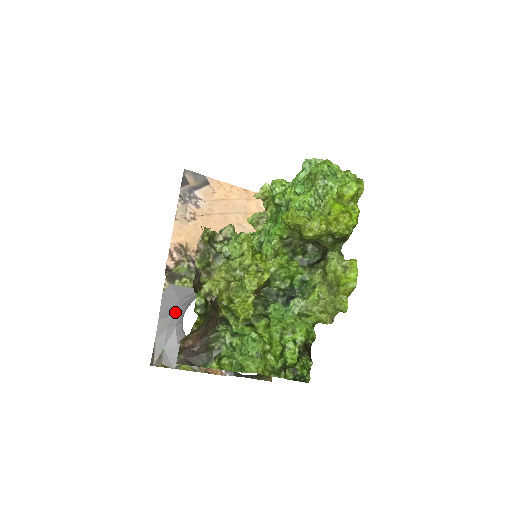
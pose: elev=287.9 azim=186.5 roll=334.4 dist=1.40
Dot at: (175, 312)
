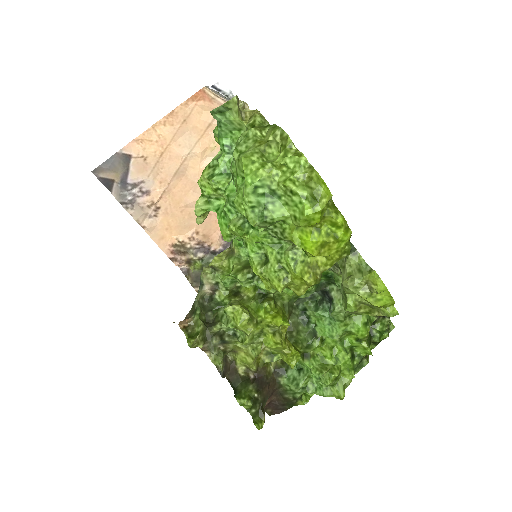
Dot at: occluded
